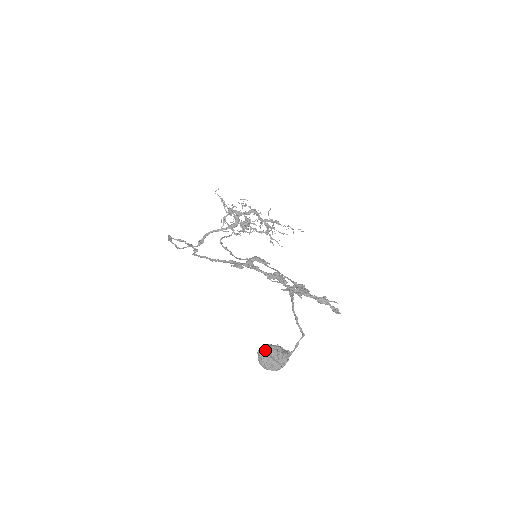
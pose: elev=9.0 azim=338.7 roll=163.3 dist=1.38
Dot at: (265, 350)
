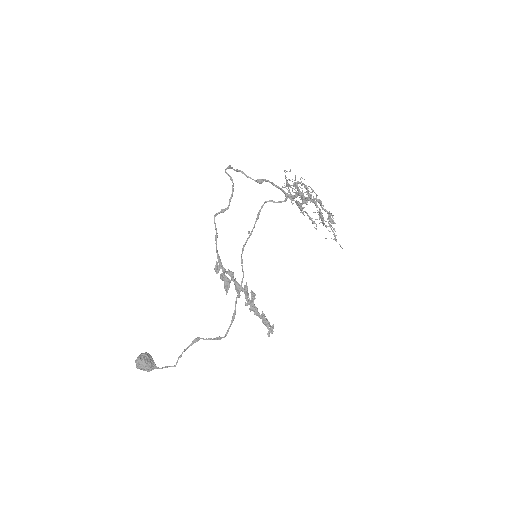
Dot at: (138, 362)
